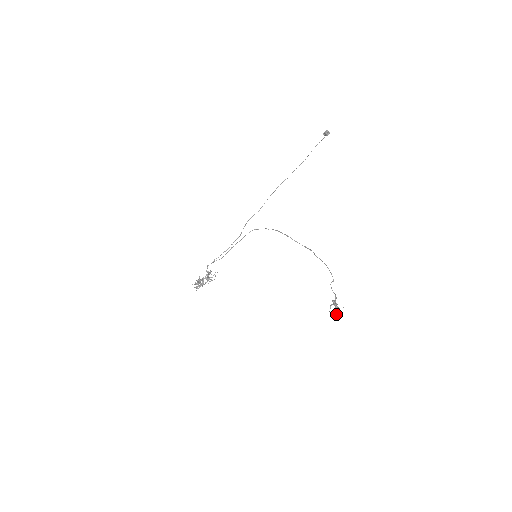
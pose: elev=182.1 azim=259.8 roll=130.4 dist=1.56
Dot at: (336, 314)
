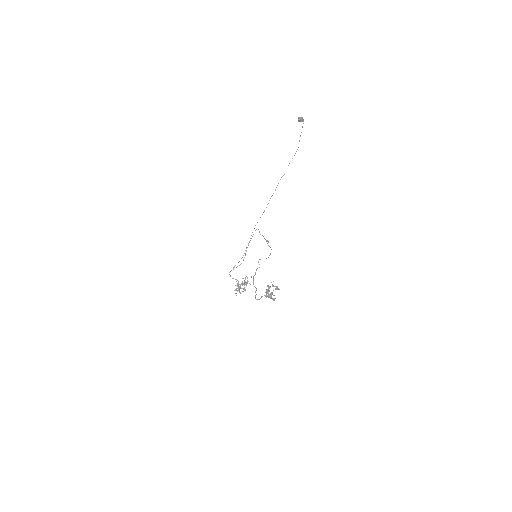
Dot at: occluded
